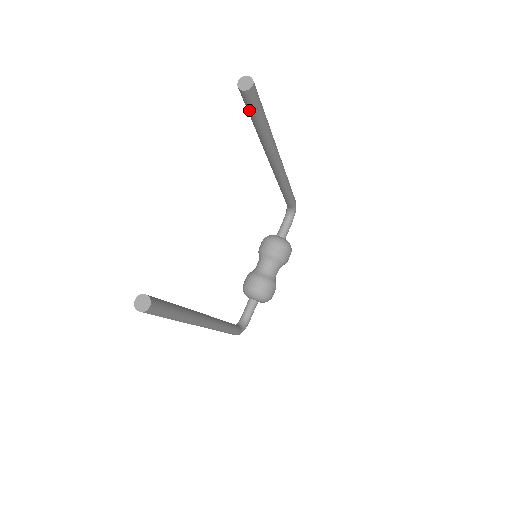
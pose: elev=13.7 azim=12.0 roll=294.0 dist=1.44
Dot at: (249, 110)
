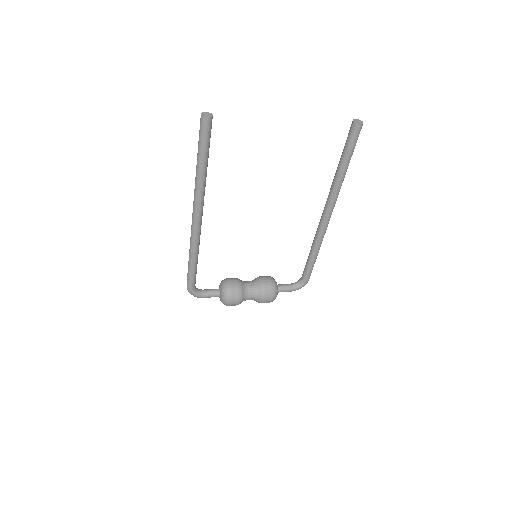
Dot at: (346, 142)
